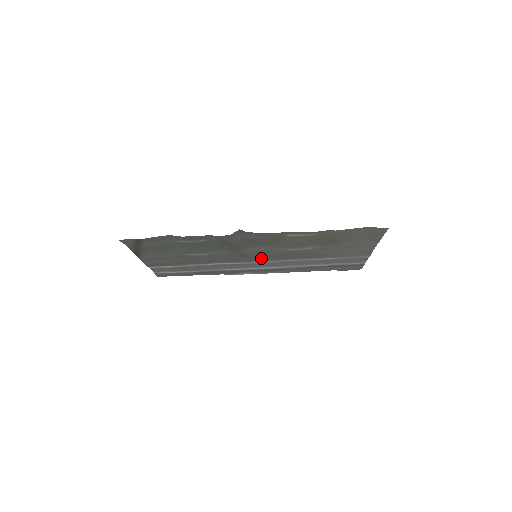
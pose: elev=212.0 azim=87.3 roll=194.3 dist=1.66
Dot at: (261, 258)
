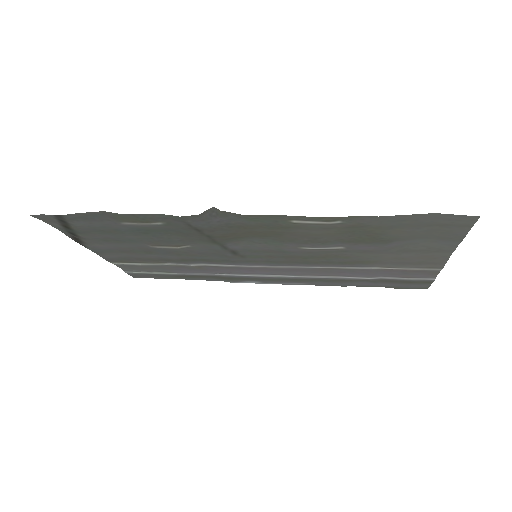
Dot at: (265, 260)
